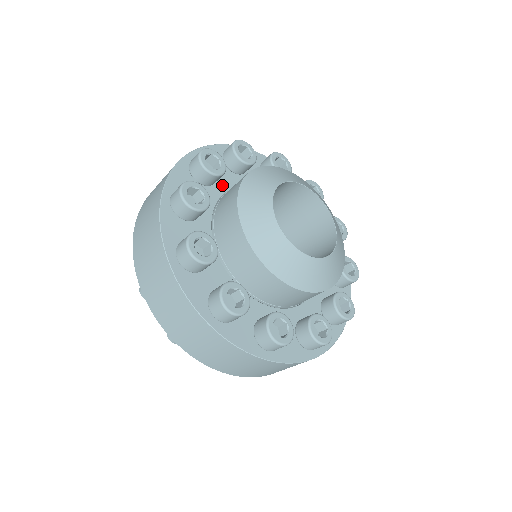
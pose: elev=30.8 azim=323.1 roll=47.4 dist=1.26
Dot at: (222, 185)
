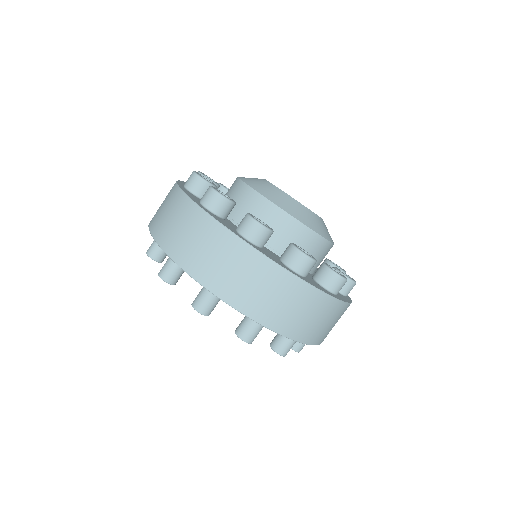
Dot at: occluded
